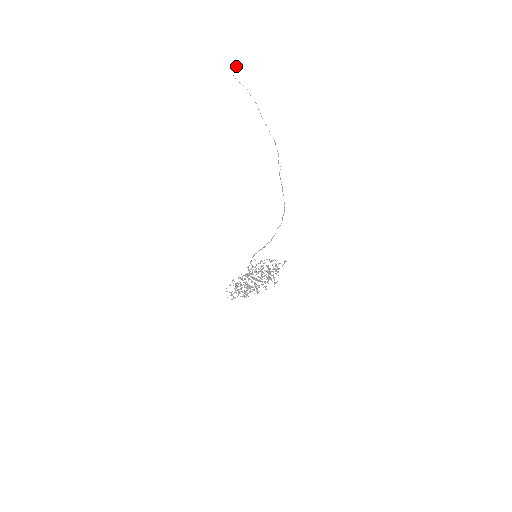
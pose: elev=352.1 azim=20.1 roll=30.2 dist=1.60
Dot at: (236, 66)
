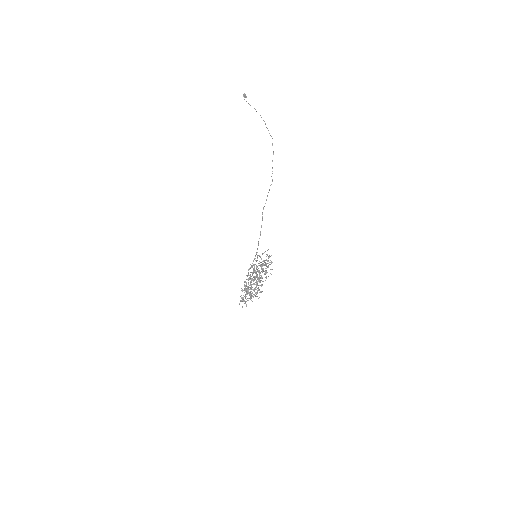
Dot at: (244, 97)
